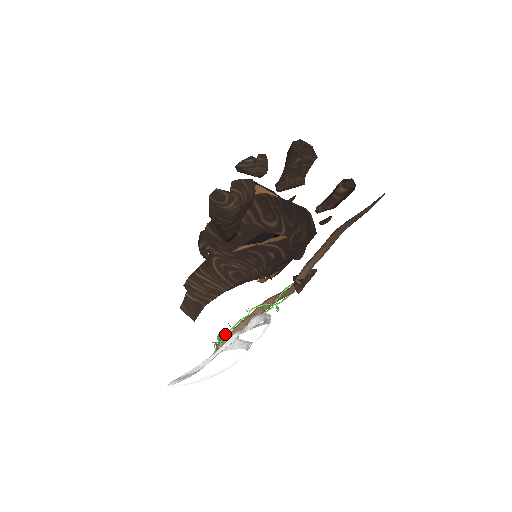
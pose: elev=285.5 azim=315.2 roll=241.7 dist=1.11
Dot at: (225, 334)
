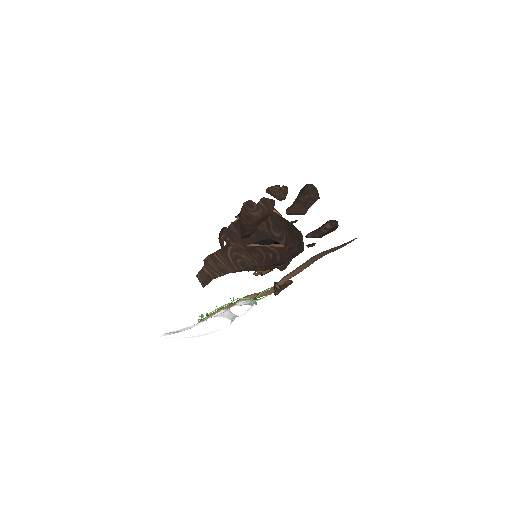
Dot at: (211, 312)
